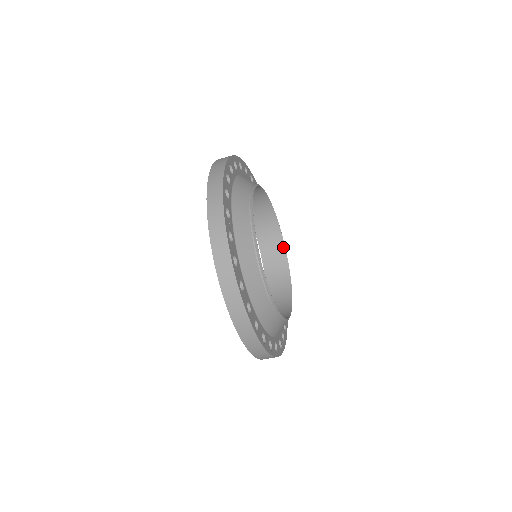
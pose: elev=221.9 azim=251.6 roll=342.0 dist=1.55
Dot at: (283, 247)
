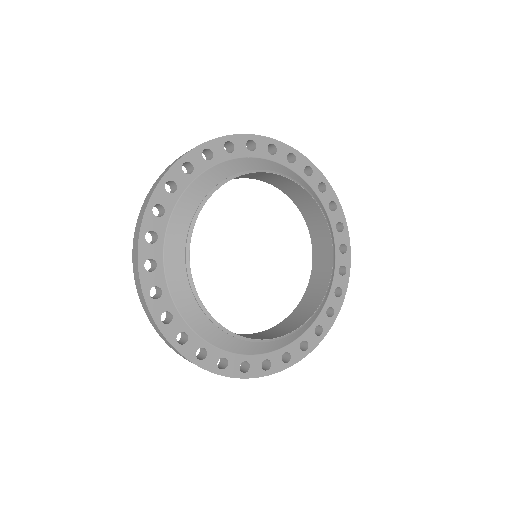
Dot at: (331, 264)
